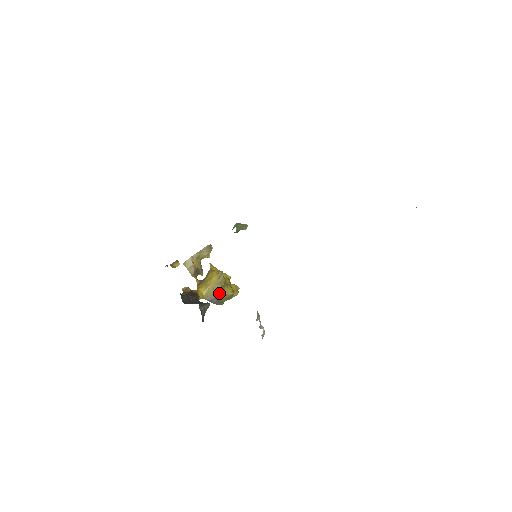
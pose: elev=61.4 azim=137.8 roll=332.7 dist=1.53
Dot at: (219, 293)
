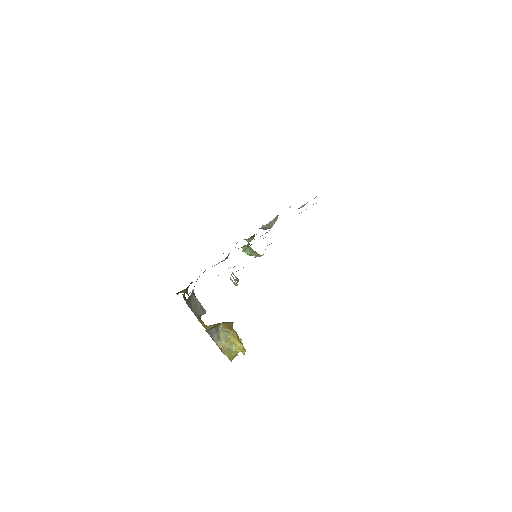
Dot at: (220, 323)
